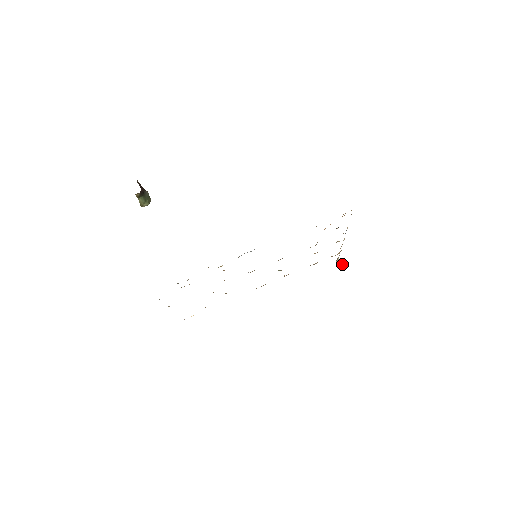
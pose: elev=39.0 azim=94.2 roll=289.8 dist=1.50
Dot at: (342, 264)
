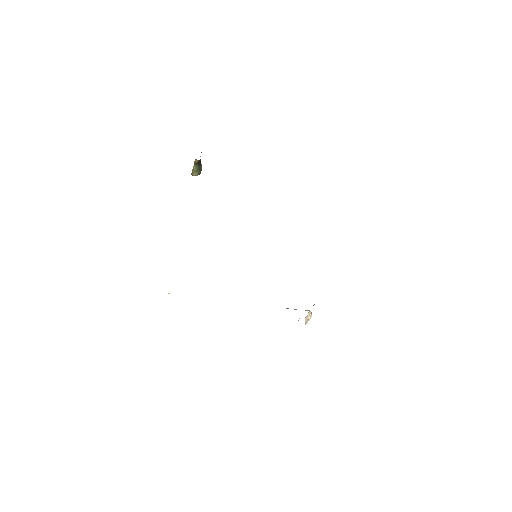
Dot at: occluded
